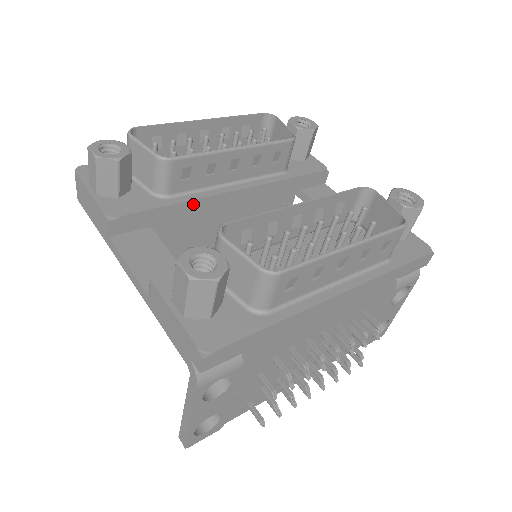
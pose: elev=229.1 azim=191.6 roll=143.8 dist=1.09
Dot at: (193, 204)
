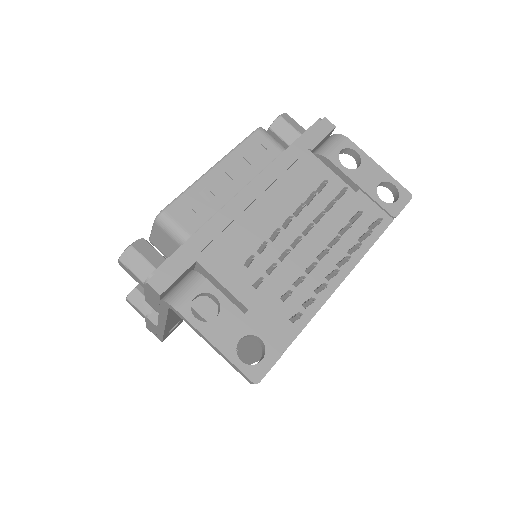
Dot at: occluded
